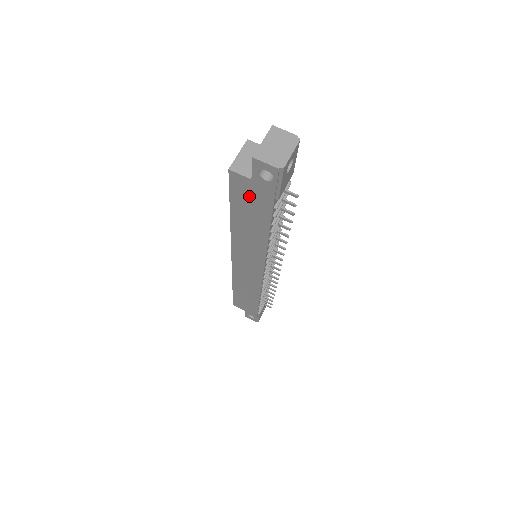
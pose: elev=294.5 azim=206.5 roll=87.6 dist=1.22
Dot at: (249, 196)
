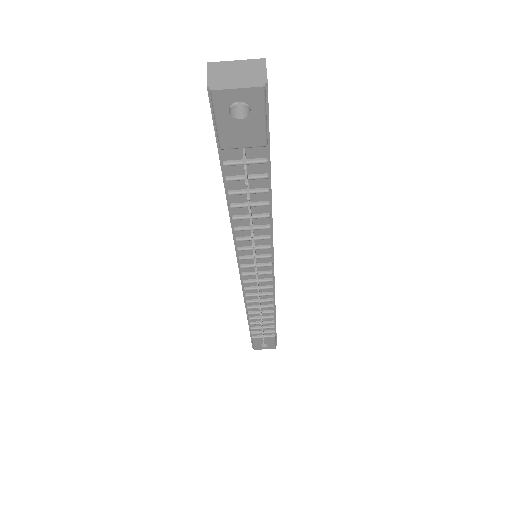
Dot at: occluded
